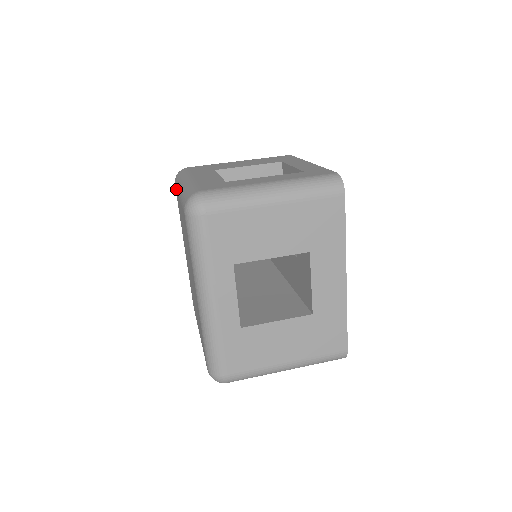
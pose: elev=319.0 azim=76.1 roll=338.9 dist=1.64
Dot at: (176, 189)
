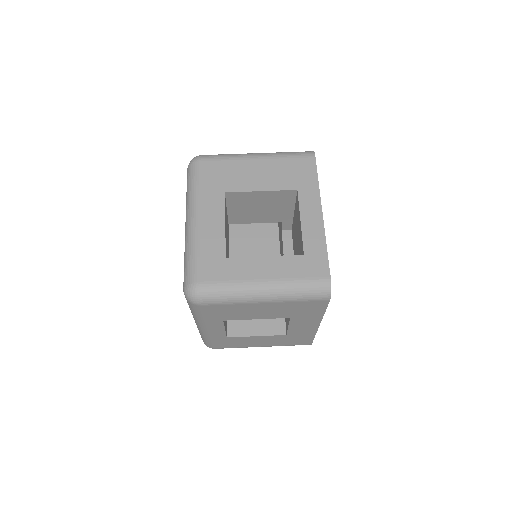
Dot at: (186, 192)
